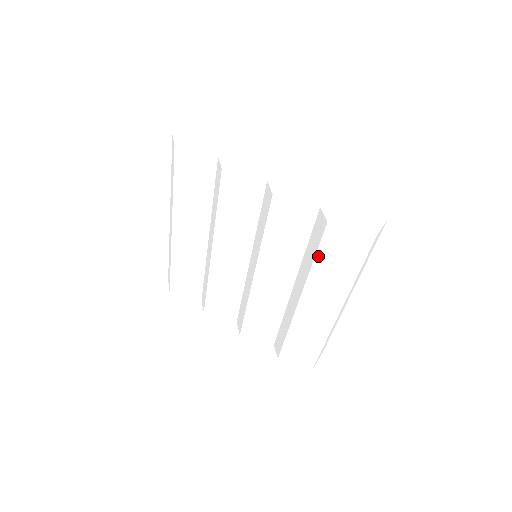
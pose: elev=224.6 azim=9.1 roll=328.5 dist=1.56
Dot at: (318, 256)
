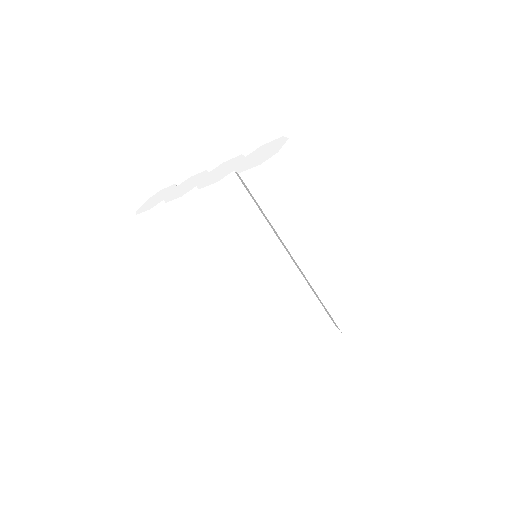
Dot at: (262, 207)
